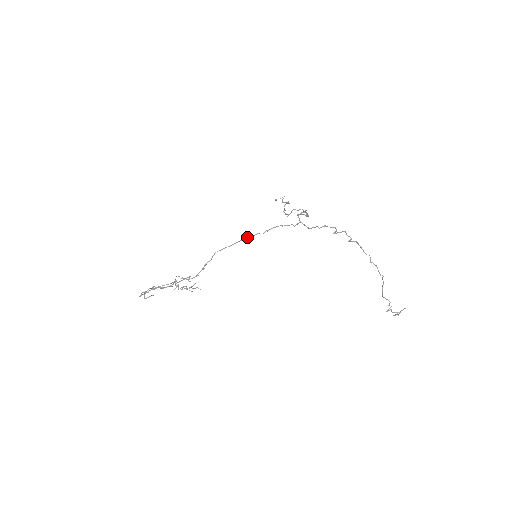
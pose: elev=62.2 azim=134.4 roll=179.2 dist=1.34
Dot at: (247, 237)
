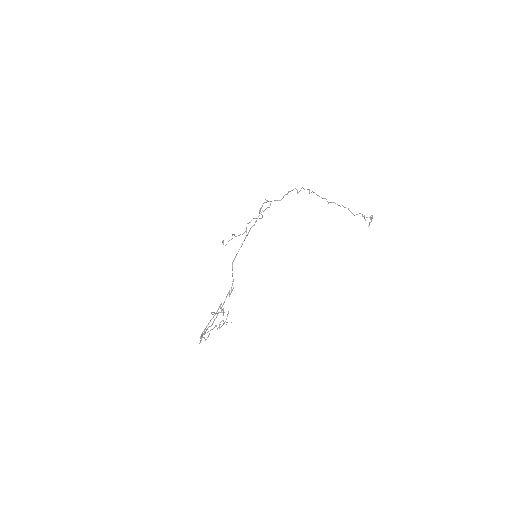
Dot at: (246, 236)
